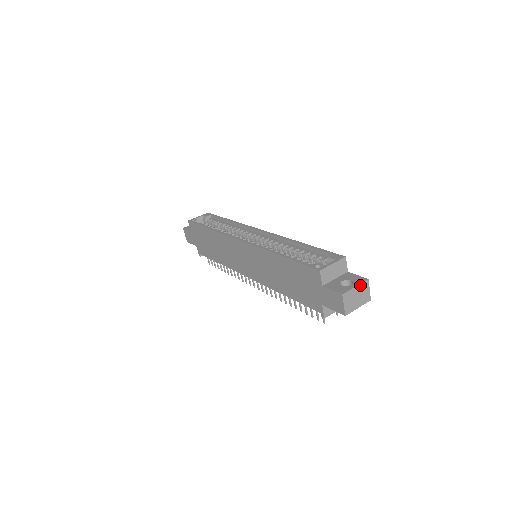
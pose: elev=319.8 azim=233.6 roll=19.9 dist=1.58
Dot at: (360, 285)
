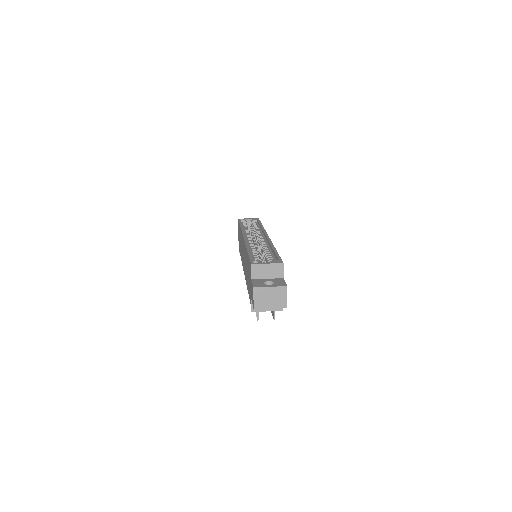
Dot at: (276, 288)
